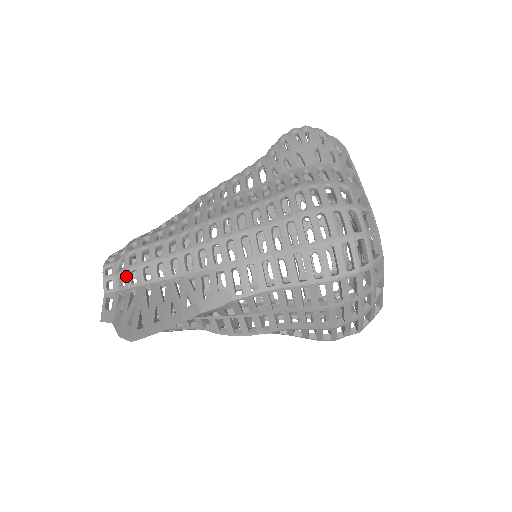
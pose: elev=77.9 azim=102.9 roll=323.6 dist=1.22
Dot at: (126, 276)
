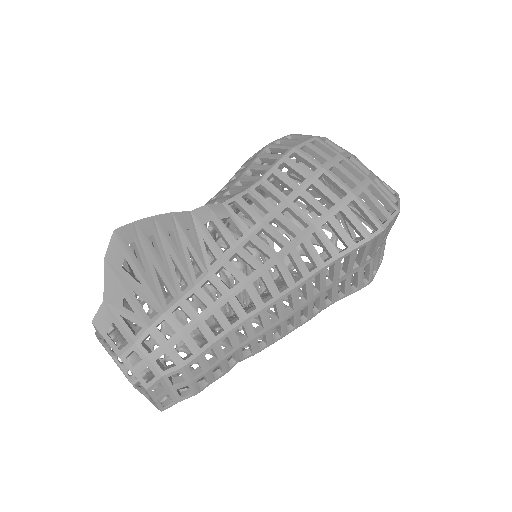
Dot at: occluded
